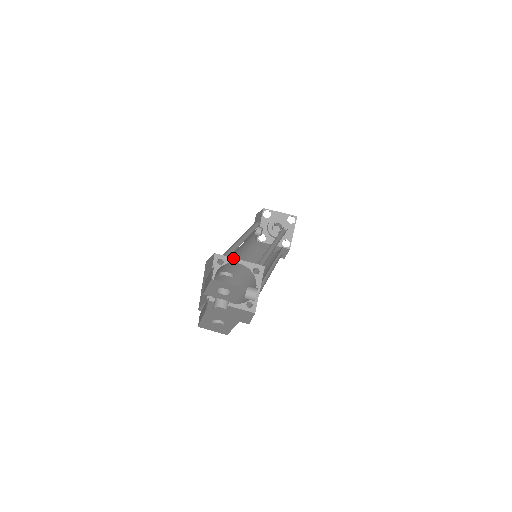
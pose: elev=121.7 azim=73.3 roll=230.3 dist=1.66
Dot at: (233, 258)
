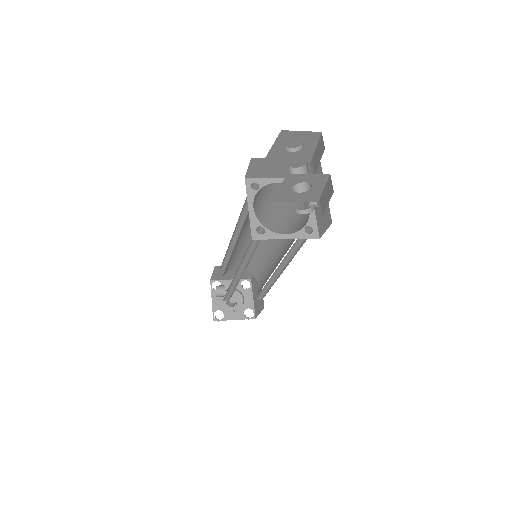
Dot at: (269, 178)
